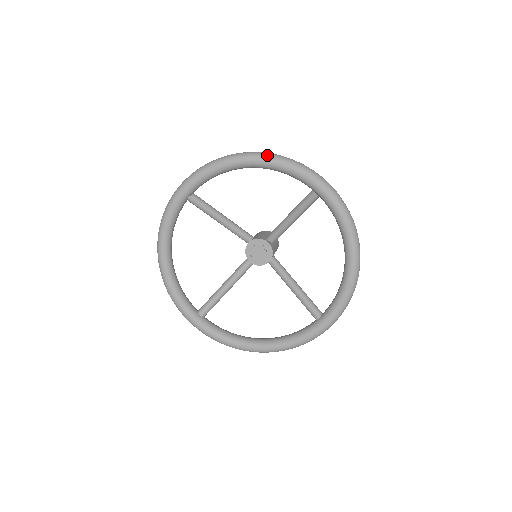
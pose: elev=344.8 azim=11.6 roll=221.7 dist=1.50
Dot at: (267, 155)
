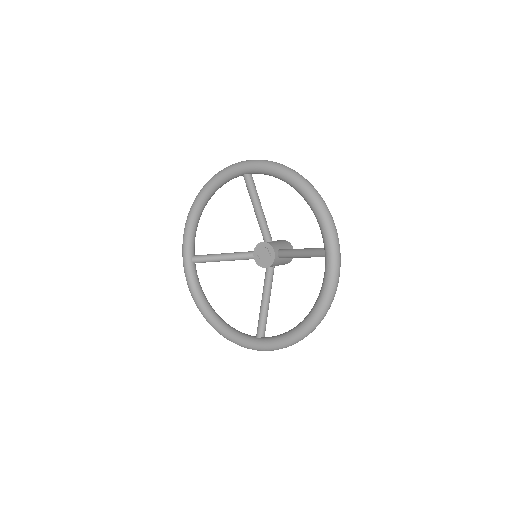
Dot at: (314, 194)
